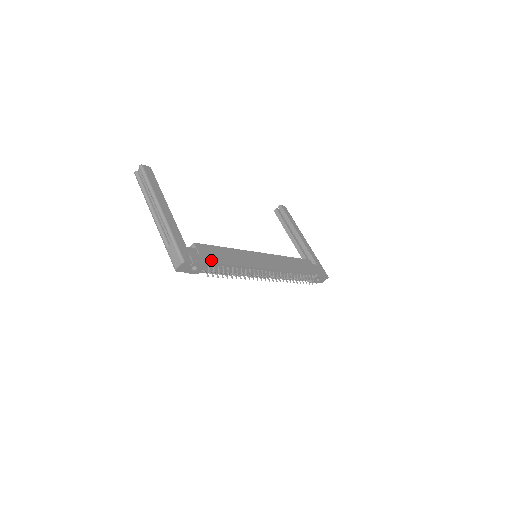
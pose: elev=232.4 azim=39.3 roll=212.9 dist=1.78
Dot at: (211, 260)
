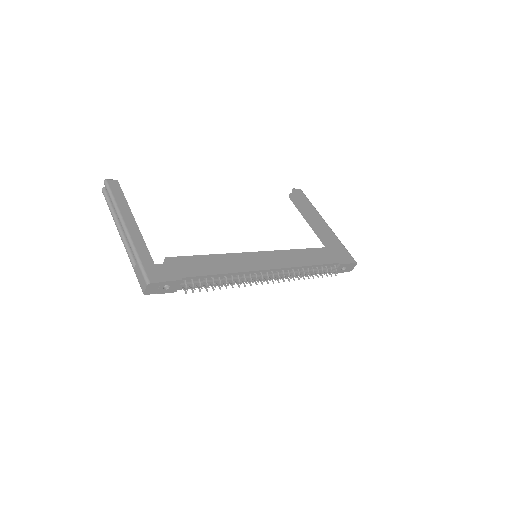
Dot at: (187, 274)
